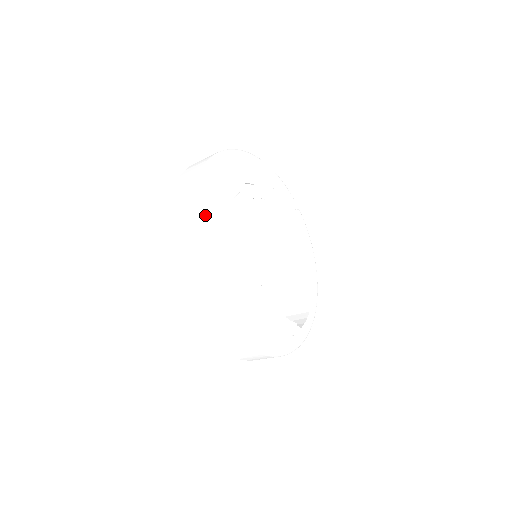
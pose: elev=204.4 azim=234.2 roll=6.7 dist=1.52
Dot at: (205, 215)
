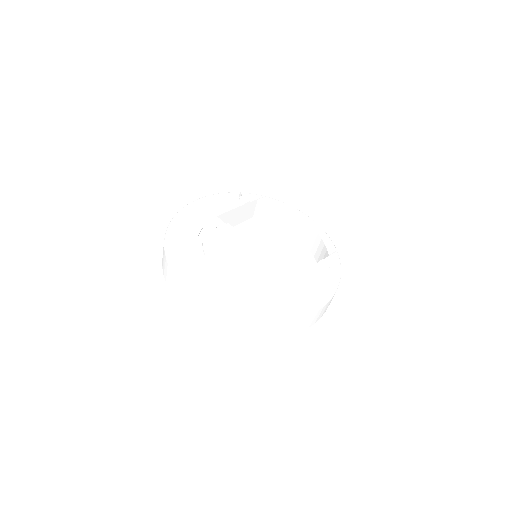
Dot at: (205, 290)
